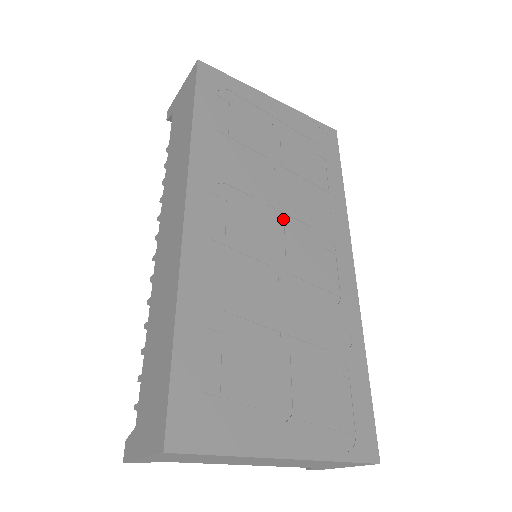
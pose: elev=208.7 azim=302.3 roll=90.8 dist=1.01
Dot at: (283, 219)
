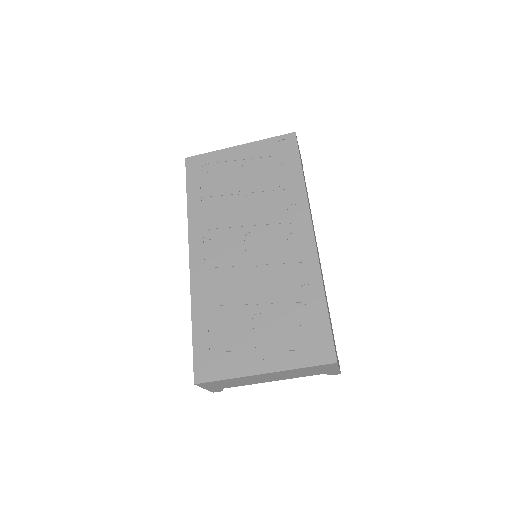
Dot at: (253, 230)
